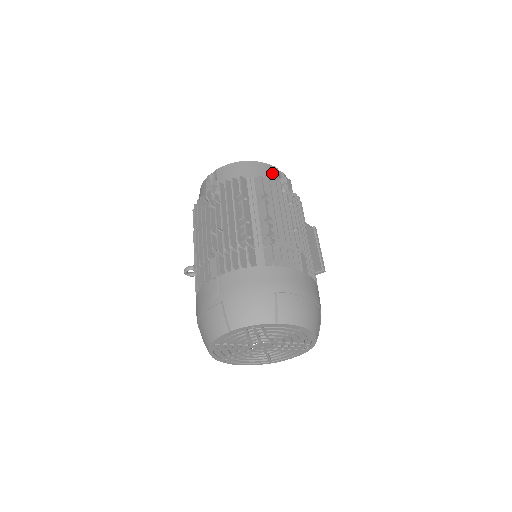
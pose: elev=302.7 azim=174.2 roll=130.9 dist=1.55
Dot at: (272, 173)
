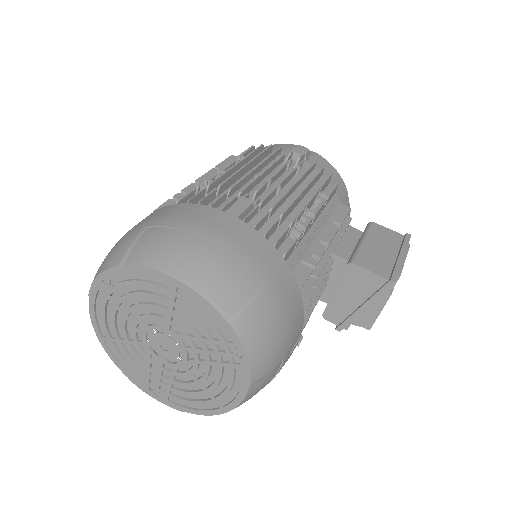
Dot at: (283, 147)
